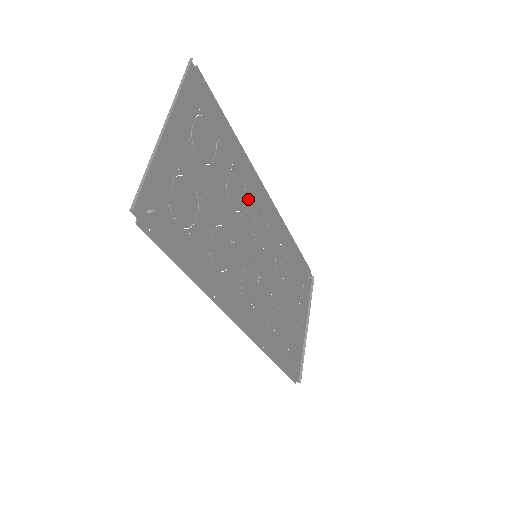
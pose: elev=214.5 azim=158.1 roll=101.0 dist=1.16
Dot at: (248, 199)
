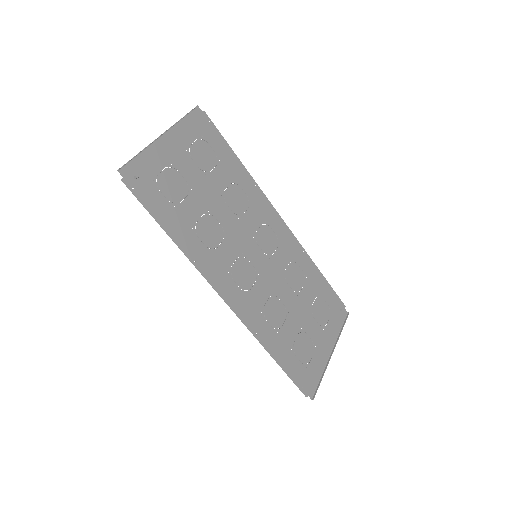
Dot at: (252, 211)
